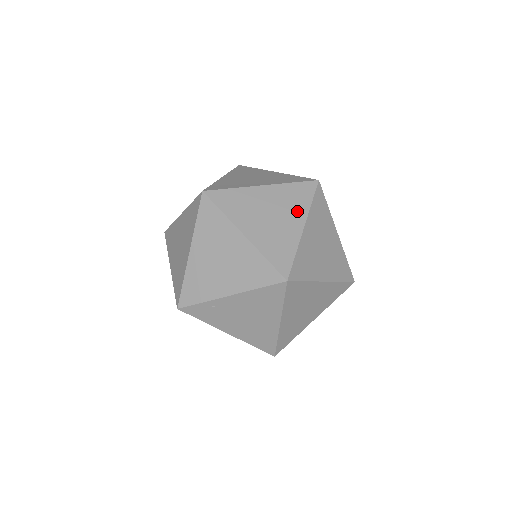
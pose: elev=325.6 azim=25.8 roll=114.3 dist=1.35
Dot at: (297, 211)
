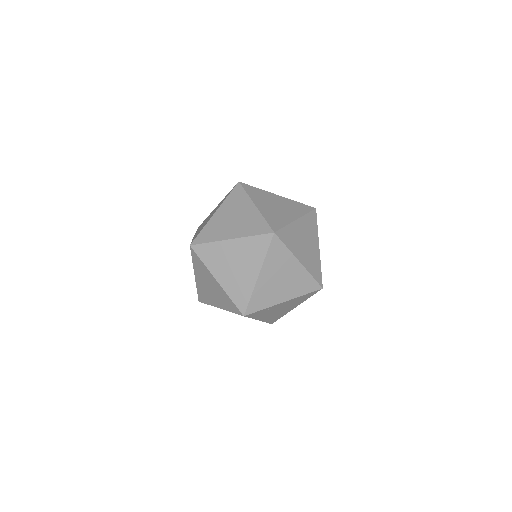
Dot at: (314, 236)
